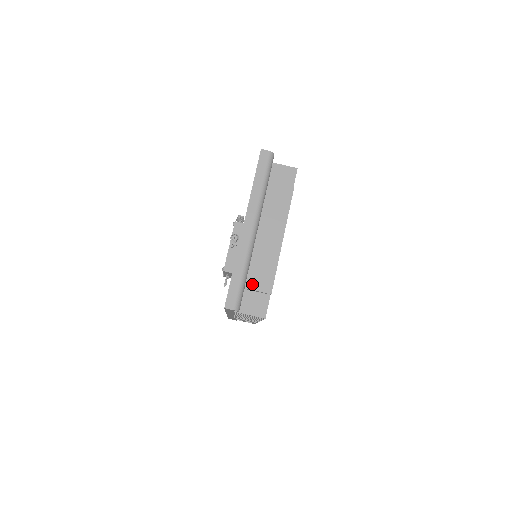
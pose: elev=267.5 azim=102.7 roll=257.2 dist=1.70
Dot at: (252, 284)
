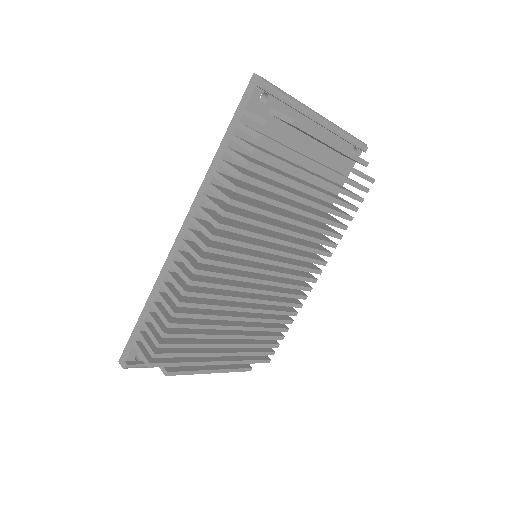
Dot at: occluded
